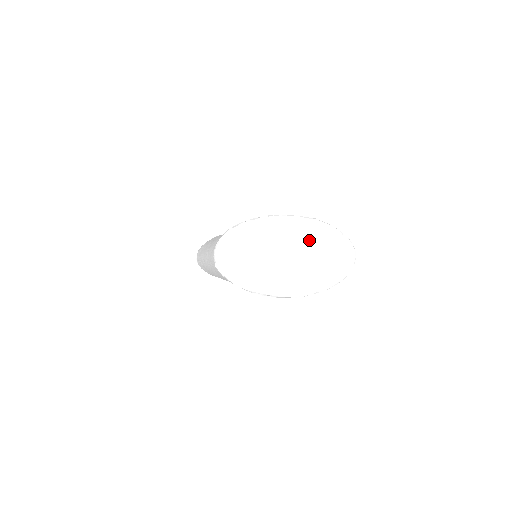
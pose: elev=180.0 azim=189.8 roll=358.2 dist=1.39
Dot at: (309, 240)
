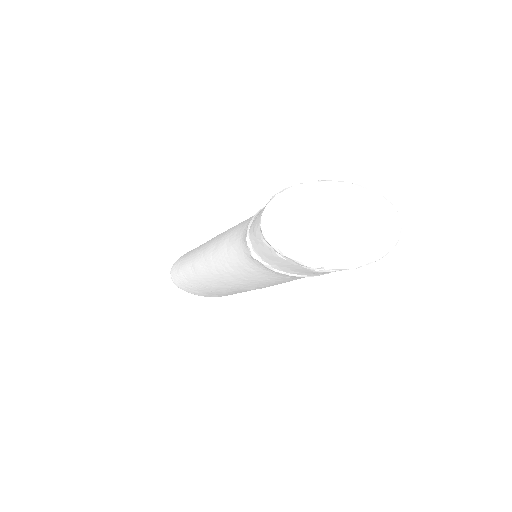
Dot at: (360, 205)
